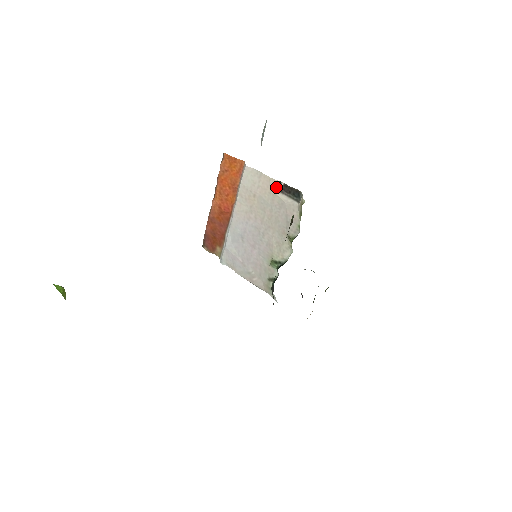
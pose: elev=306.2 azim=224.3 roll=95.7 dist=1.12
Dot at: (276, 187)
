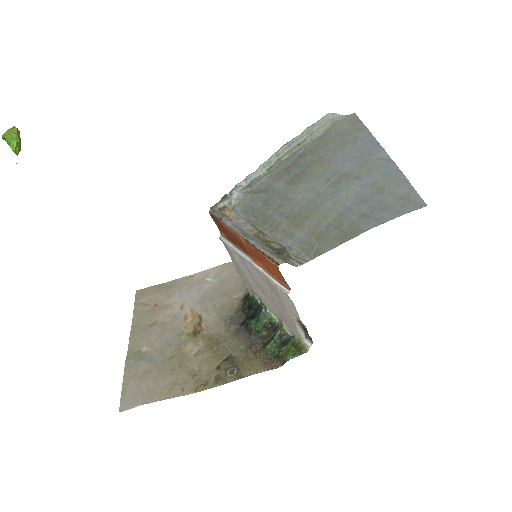
Dot at: (299, 321)
